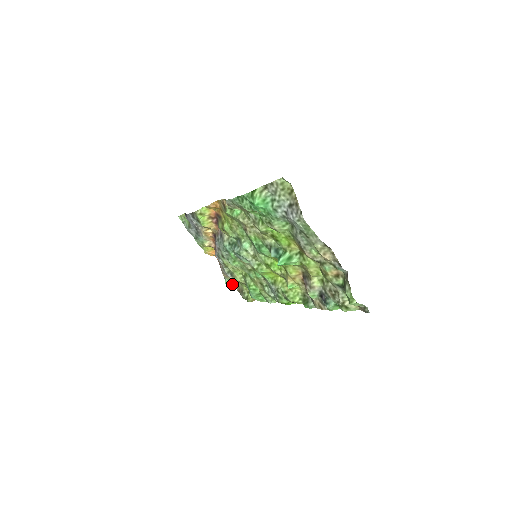
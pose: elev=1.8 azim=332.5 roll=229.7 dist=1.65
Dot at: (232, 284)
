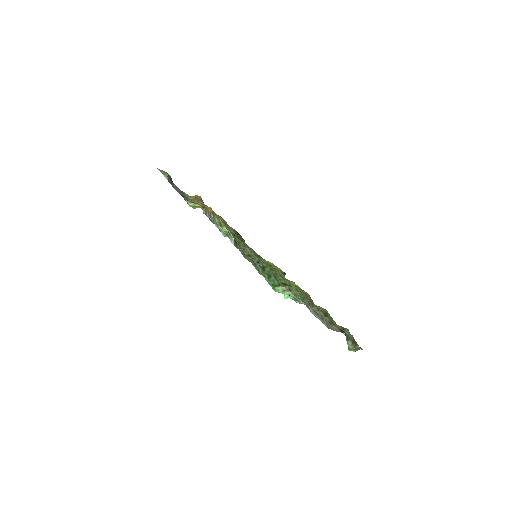
Dot at: occluded
